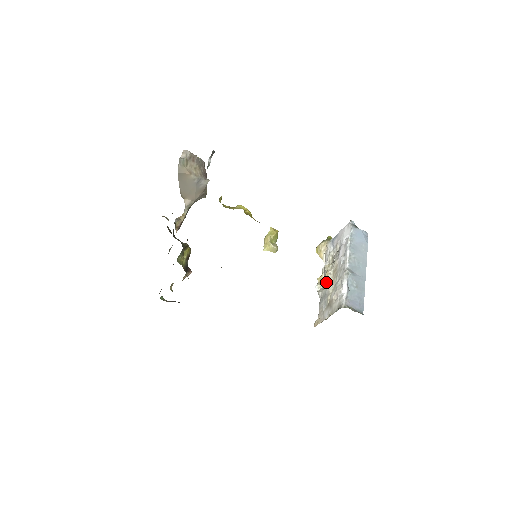
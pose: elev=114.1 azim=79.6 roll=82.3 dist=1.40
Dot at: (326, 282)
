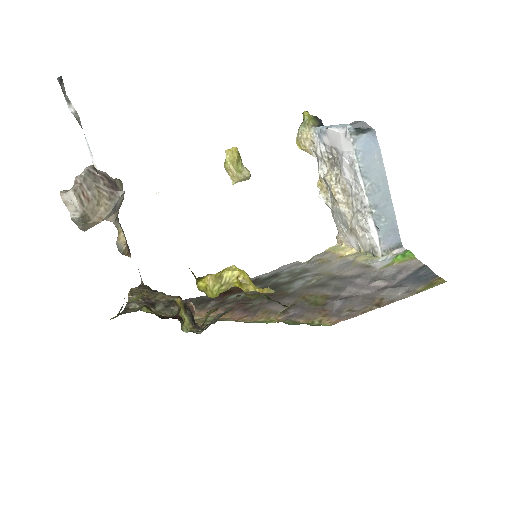
Dot at: (336, 201)
